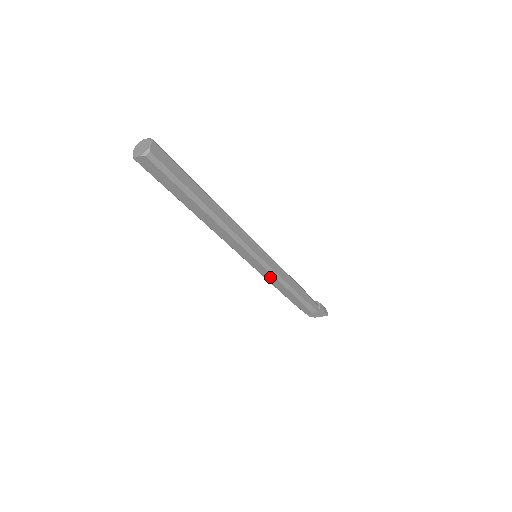
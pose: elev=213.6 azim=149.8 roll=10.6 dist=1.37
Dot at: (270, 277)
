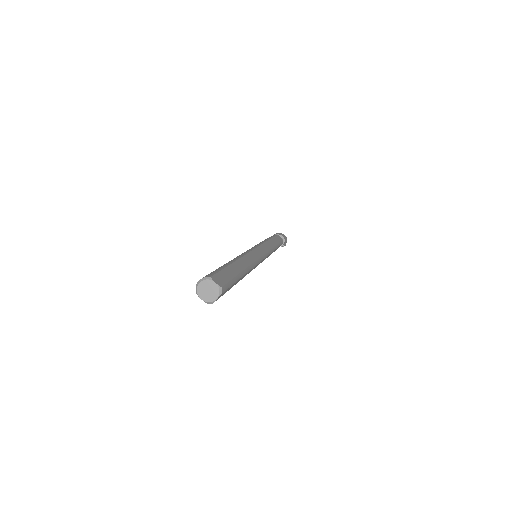
Dot at: occluded
